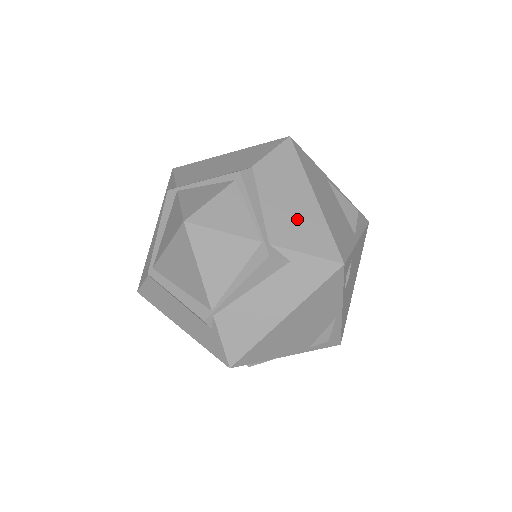
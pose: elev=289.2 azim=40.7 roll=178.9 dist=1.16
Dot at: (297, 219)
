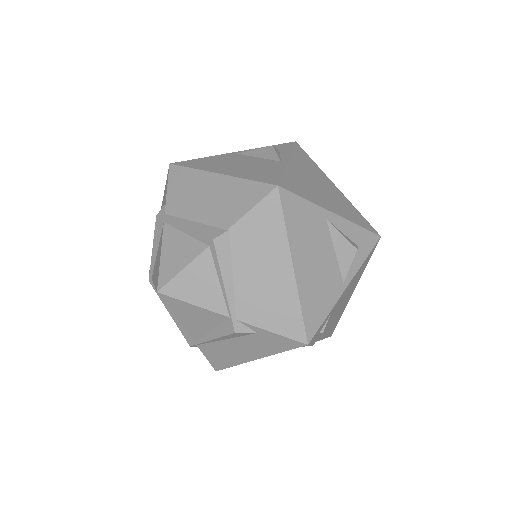
Dot at: (268, 294)
